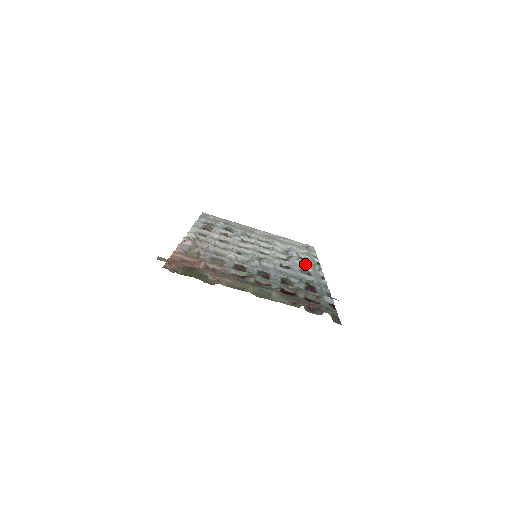
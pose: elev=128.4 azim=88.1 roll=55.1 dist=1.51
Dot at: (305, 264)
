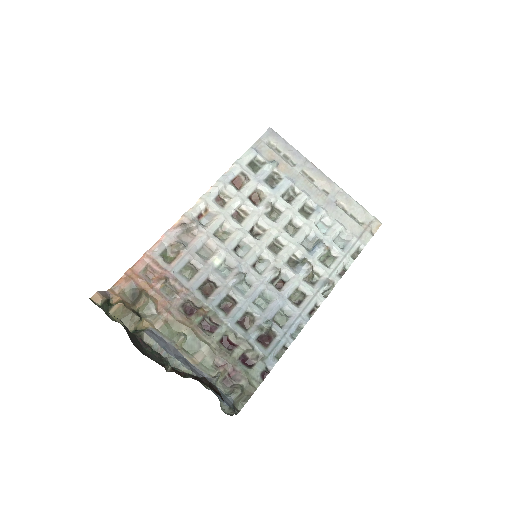
Dot at: (319, 274)
